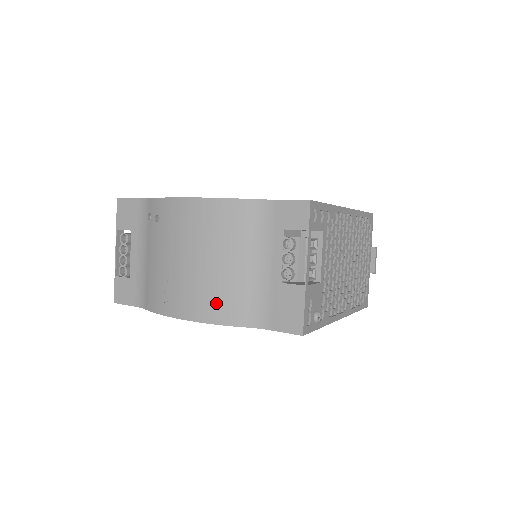
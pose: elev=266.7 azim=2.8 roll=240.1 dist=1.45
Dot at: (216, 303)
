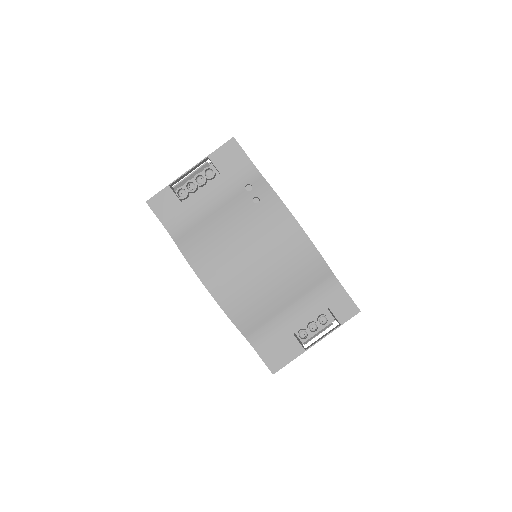
Dot at: (243, 304)
